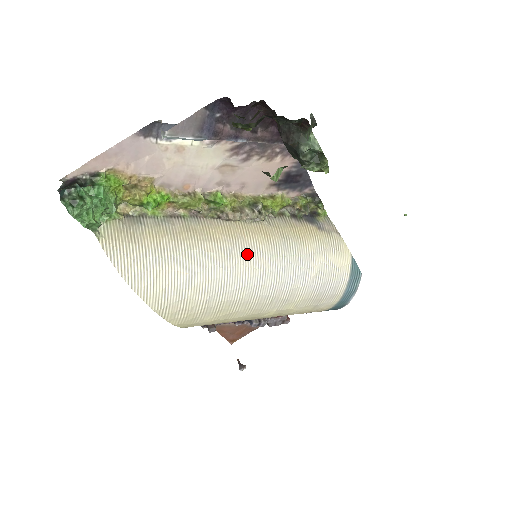
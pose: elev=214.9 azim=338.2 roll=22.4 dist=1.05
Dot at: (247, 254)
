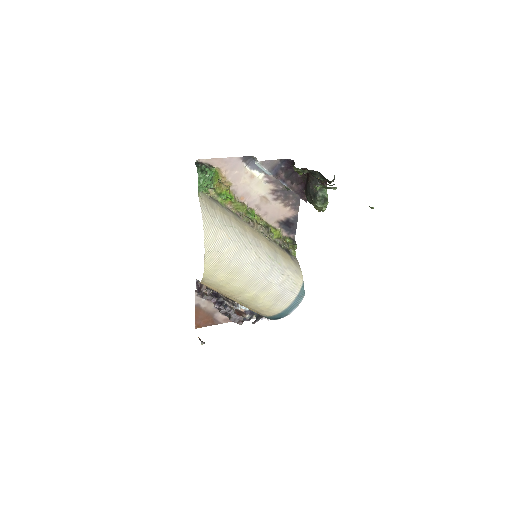
Dot at: (258, 247)
